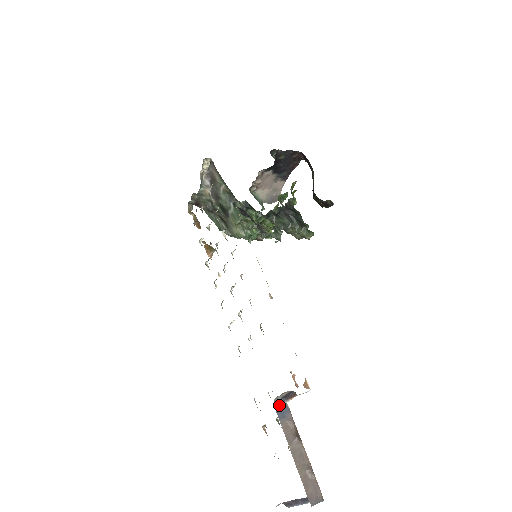
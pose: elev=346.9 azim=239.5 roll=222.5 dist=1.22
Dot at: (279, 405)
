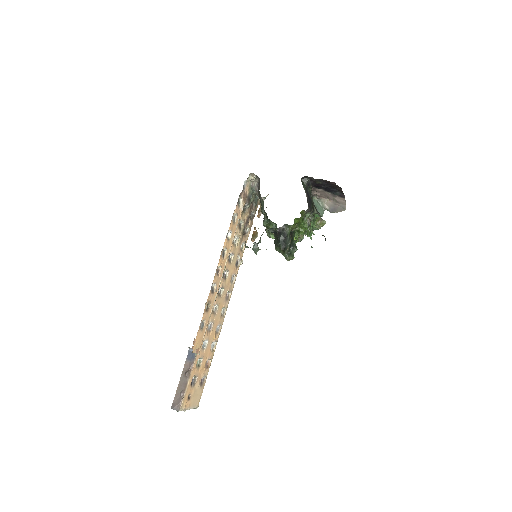
Dot at: (191, 352)
